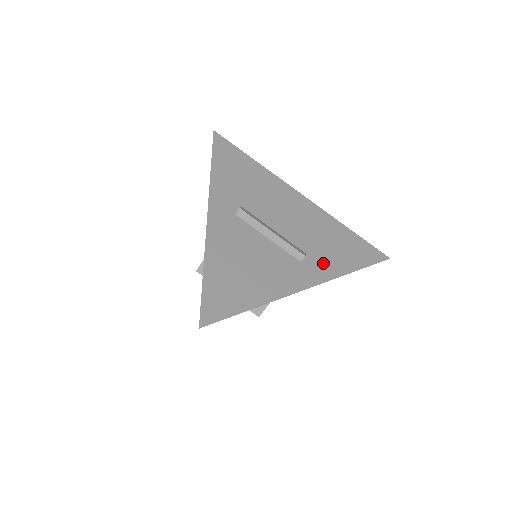
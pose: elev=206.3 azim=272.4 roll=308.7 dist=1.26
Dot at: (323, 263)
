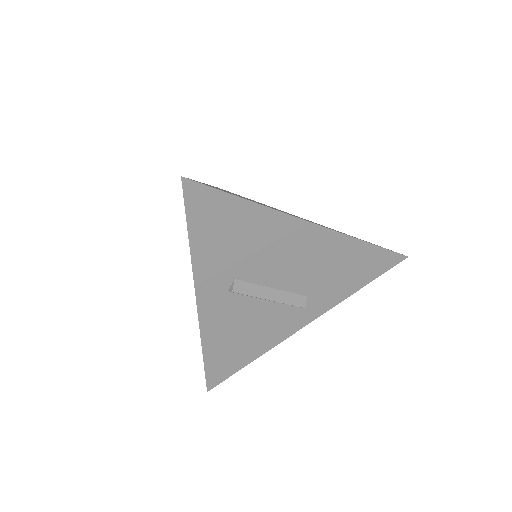
Dot at: (325, 298)
